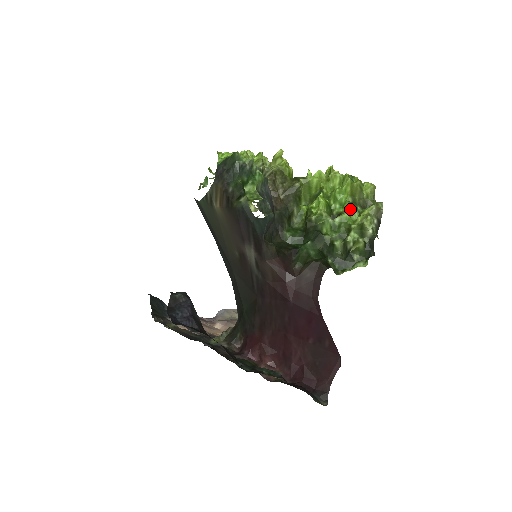
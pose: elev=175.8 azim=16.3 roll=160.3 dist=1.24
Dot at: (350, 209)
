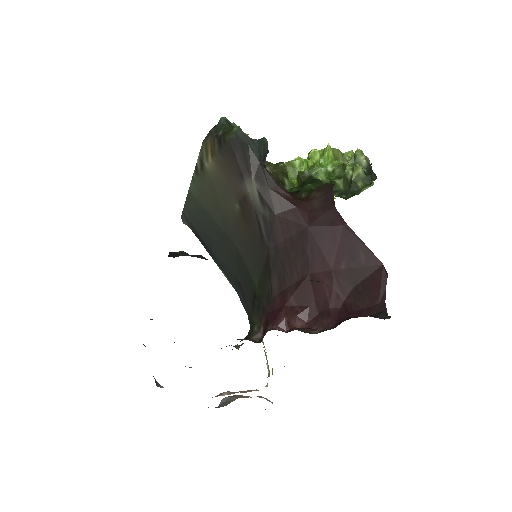
Dot at: occluded
